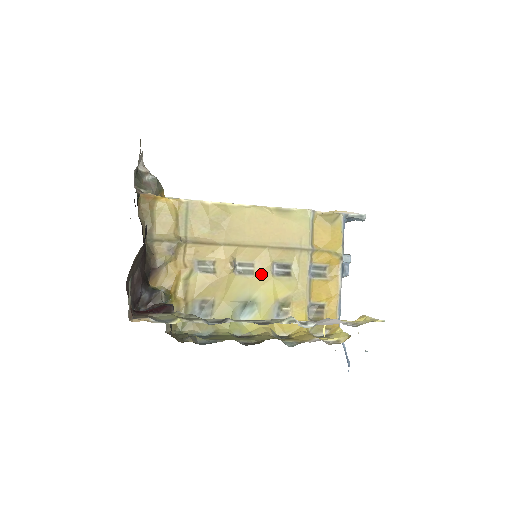
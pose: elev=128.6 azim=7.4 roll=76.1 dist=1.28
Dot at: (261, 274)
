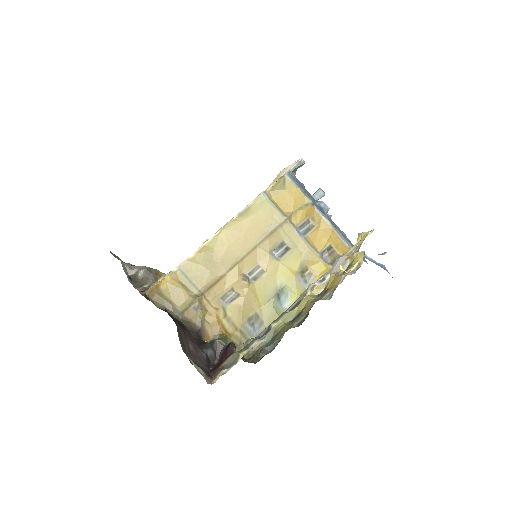
Dot at: (269, 267)
